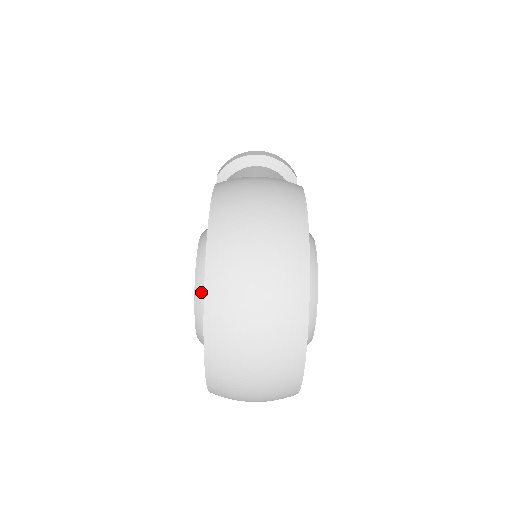
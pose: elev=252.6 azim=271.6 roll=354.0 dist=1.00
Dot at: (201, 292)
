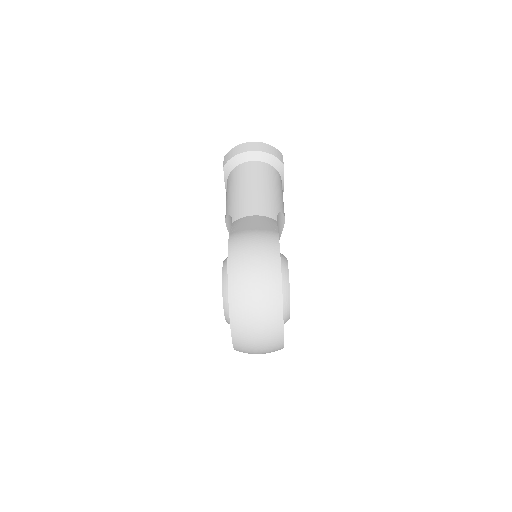
Dot at: (227, 309)
